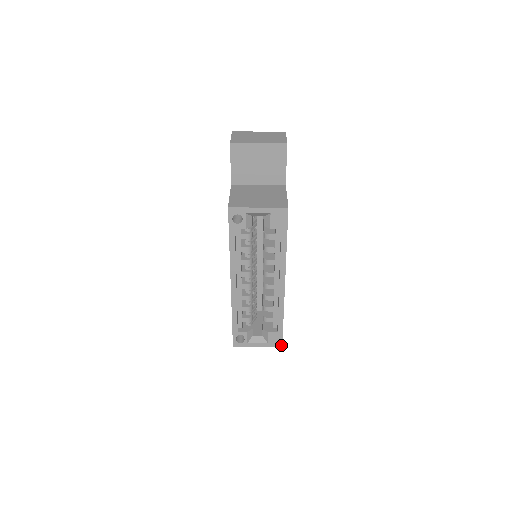
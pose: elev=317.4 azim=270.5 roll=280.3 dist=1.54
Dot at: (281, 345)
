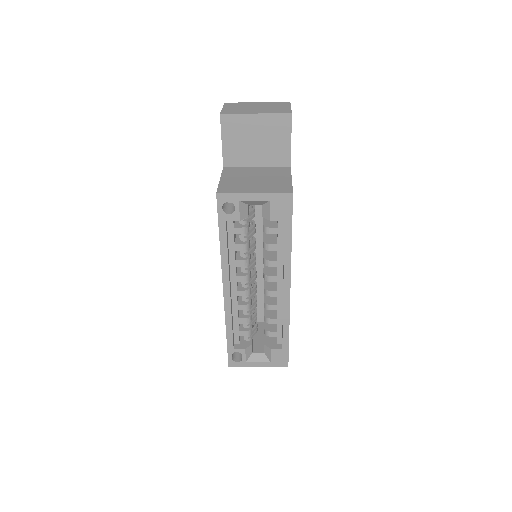
Dot at: (287, 364)
